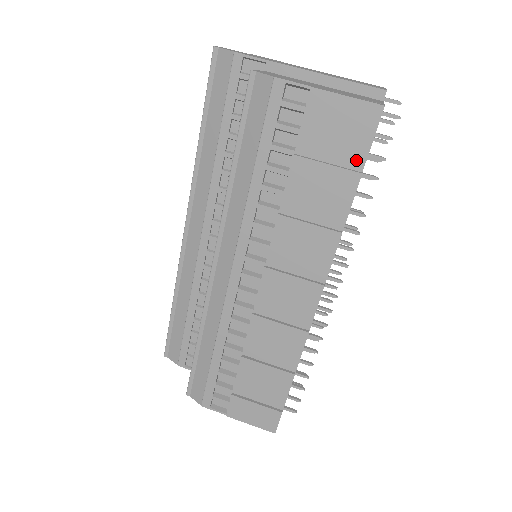
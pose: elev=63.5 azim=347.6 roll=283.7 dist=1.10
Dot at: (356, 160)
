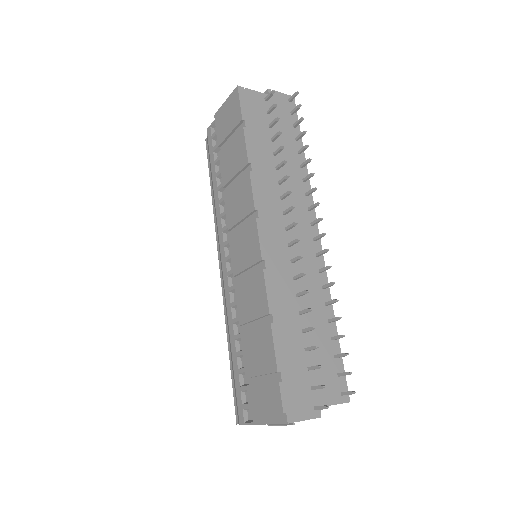
Dot at: (241, 125)
